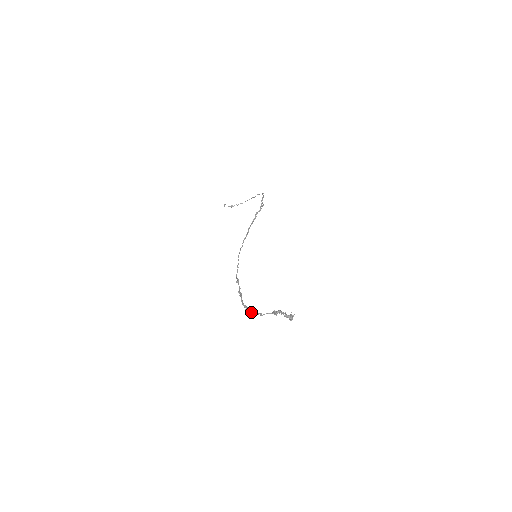
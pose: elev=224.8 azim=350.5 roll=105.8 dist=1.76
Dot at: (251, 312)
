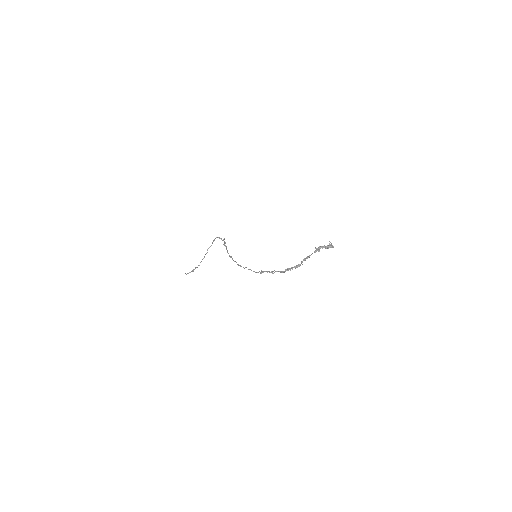
Dot at: (298, 266)
